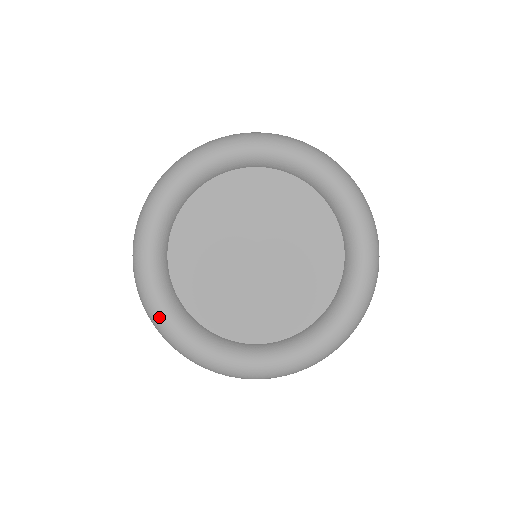
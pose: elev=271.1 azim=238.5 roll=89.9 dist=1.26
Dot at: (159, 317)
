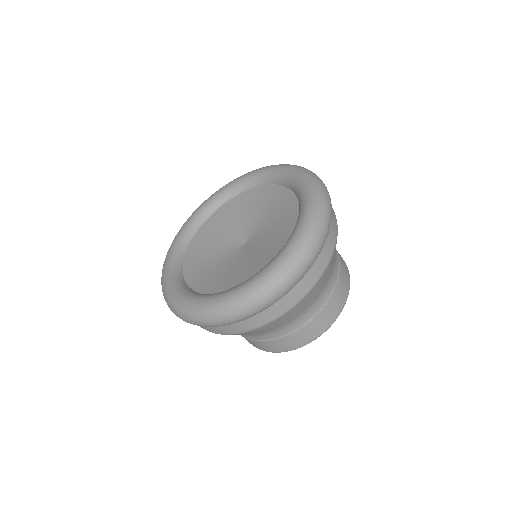
Dot at: (180, 303)
